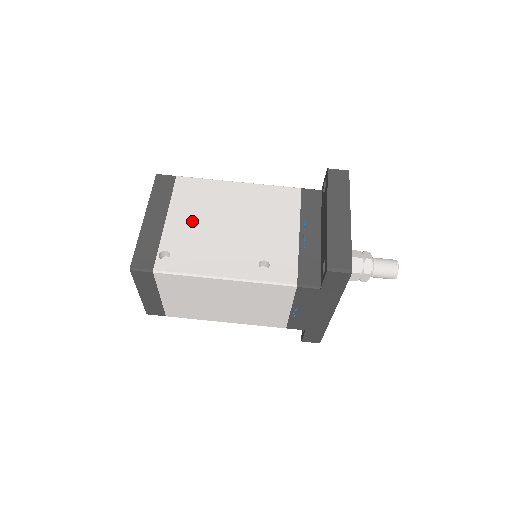
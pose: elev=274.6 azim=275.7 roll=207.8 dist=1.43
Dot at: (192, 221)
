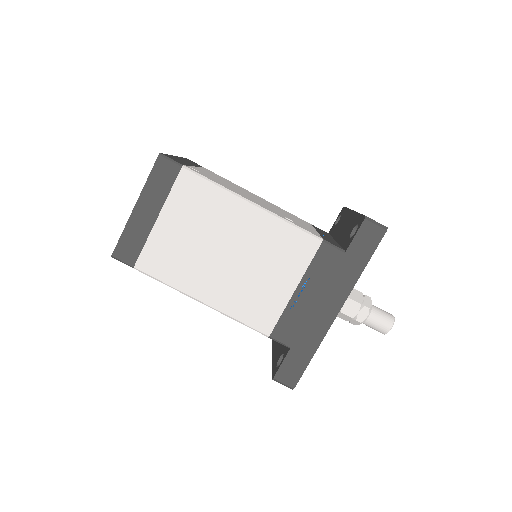
Dot at: (220, 179)
